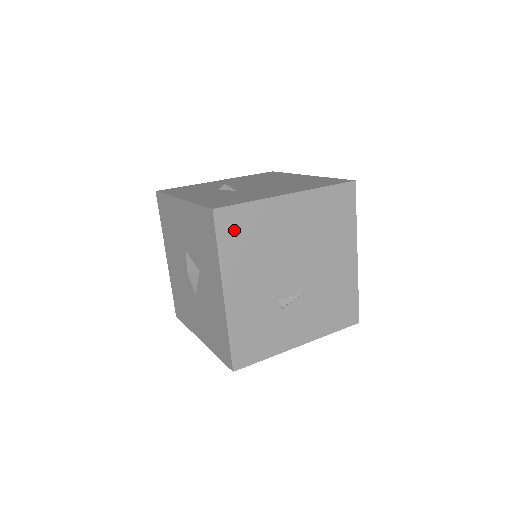
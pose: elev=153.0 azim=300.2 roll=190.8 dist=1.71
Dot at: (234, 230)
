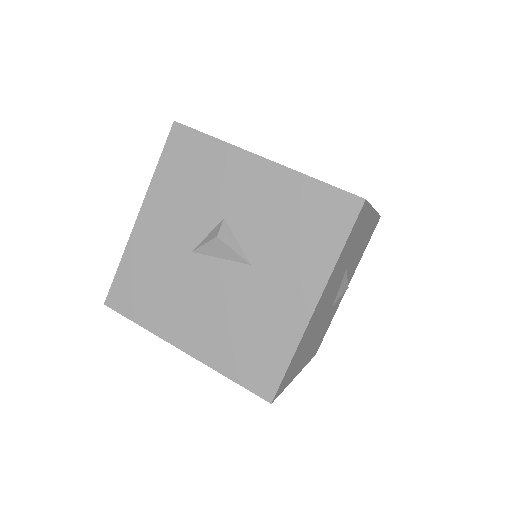
Dot at: occluded
